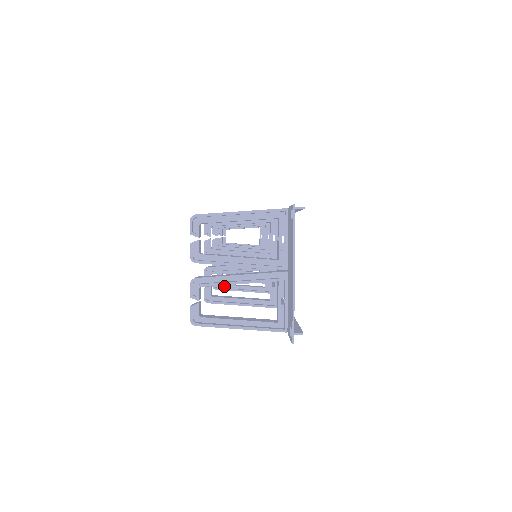
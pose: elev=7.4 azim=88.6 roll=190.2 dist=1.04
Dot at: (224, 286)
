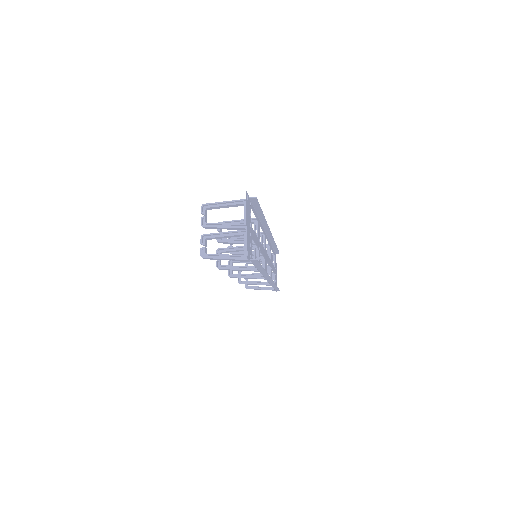
Dot at: (236, 275)
